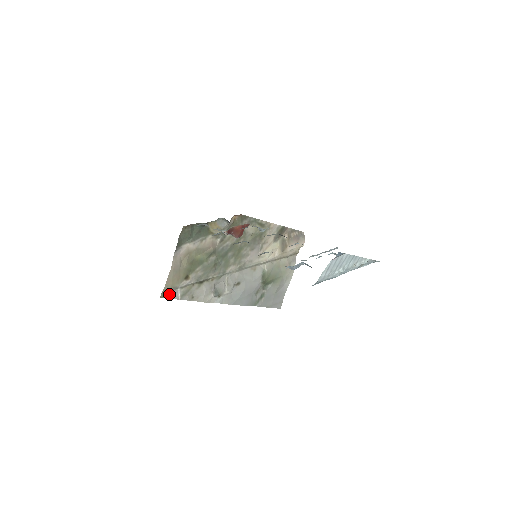
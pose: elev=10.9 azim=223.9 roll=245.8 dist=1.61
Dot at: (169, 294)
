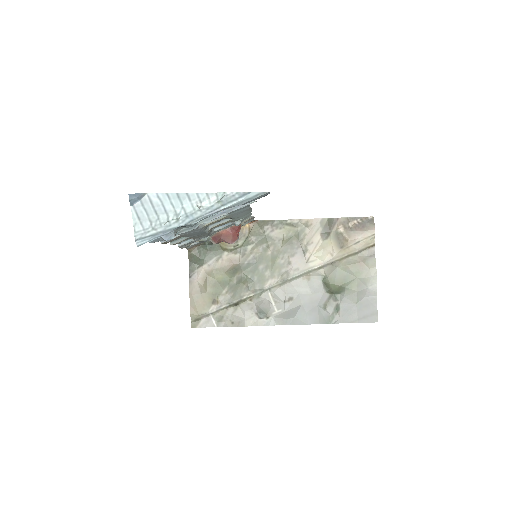
Dot at: (202, 322)
